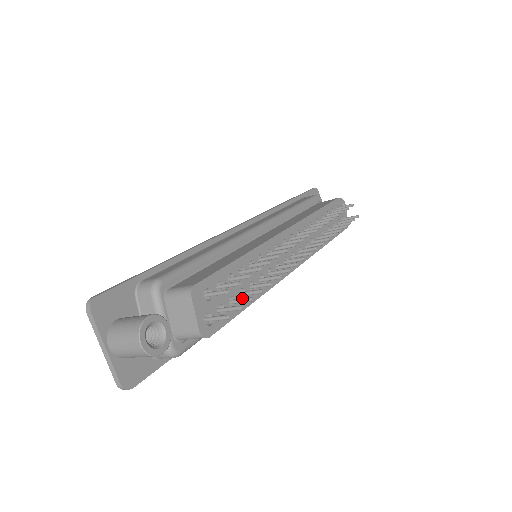
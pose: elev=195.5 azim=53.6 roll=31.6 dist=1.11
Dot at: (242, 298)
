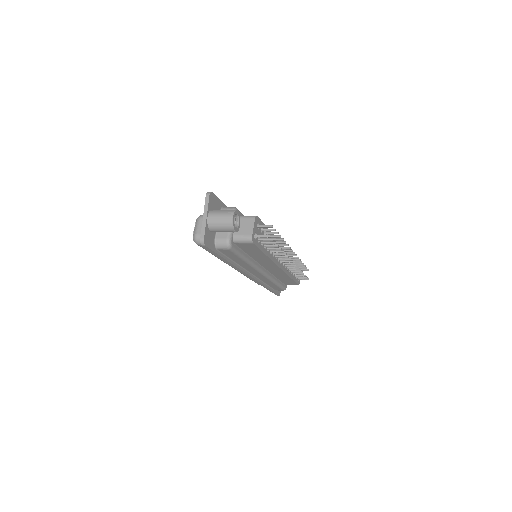
Dot at: (269, 241)
